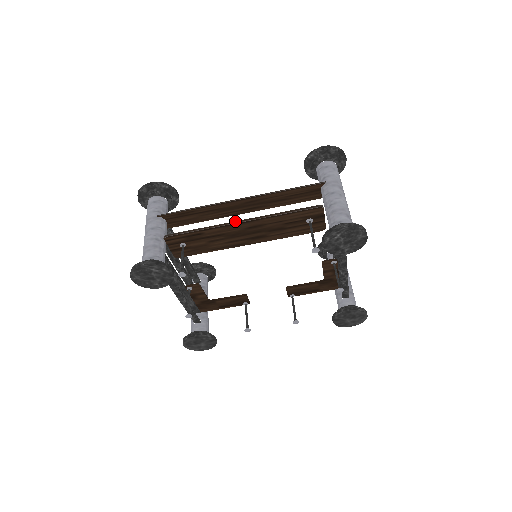
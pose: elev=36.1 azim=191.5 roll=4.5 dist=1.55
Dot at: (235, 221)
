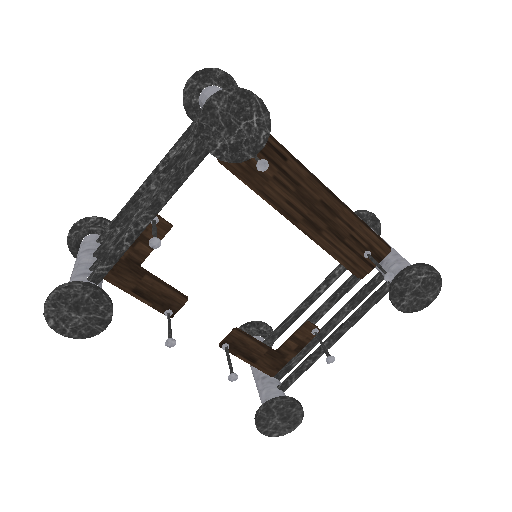
Dot at: occluded
